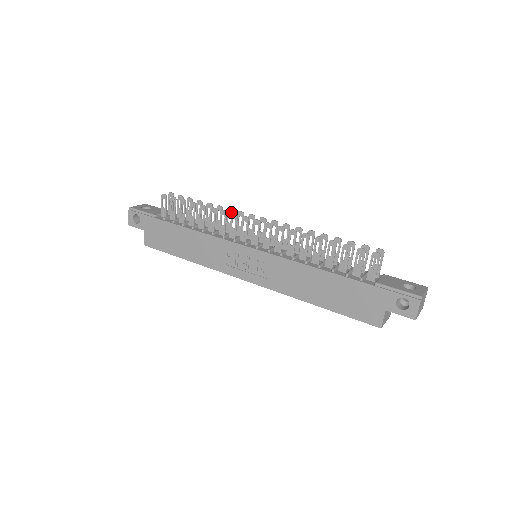
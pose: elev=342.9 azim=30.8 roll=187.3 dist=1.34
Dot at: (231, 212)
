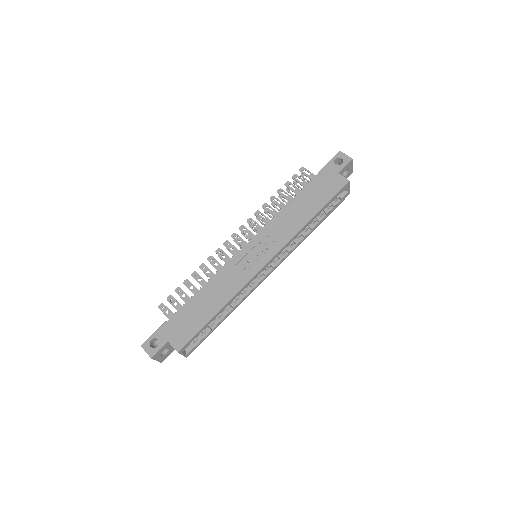
Dot at: (214, 262)
